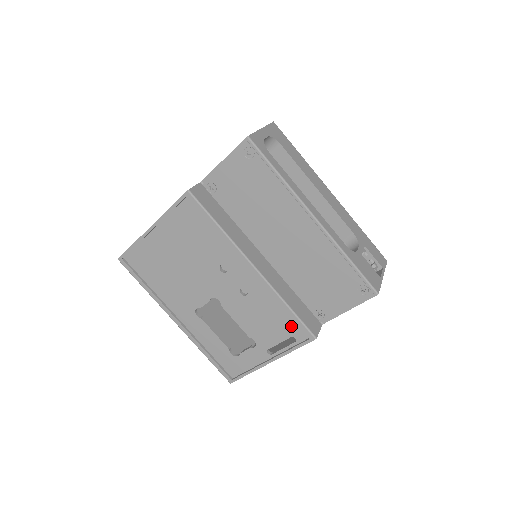
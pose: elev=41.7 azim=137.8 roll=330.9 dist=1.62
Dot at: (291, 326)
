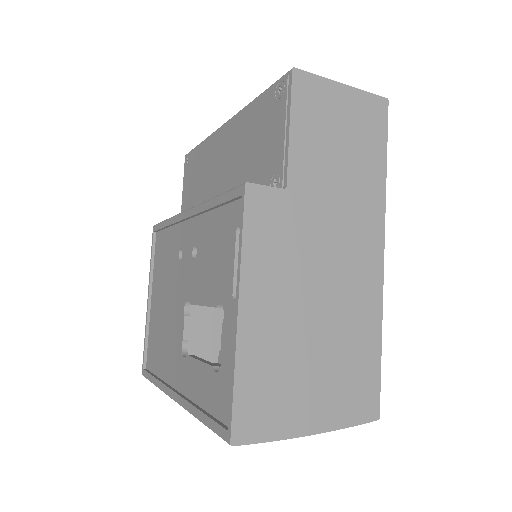
Dot at: (230, 217)
